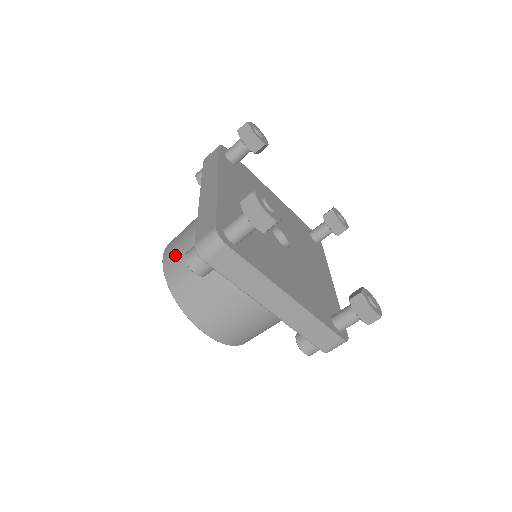
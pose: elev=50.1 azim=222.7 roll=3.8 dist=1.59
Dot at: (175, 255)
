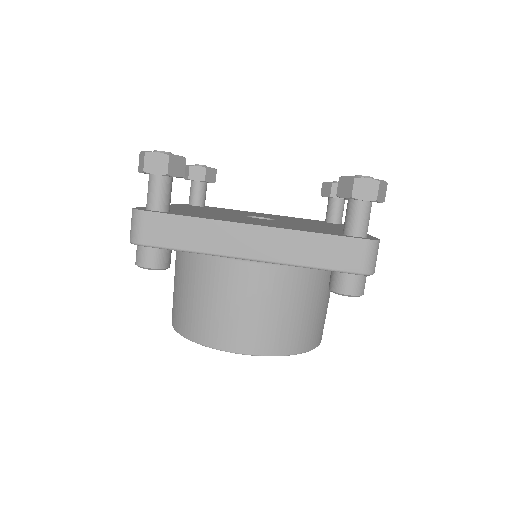
Dot at: occluded
